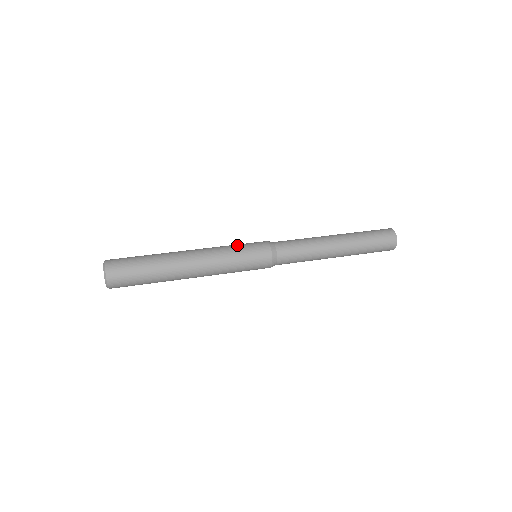
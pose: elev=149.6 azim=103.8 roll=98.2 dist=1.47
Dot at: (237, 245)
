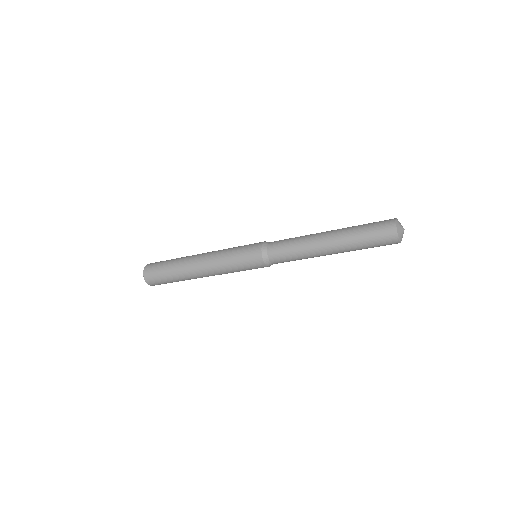
Dot at: (239, 246)
